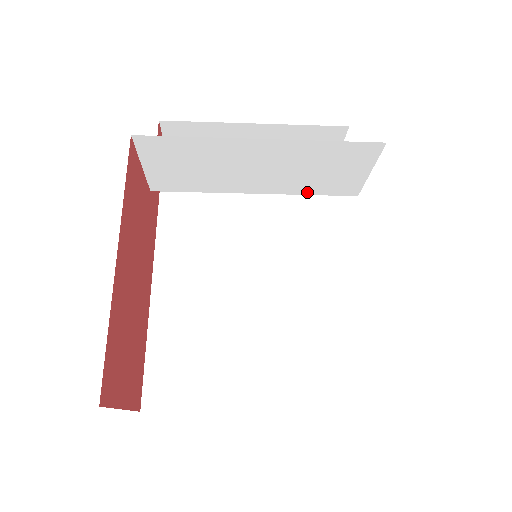
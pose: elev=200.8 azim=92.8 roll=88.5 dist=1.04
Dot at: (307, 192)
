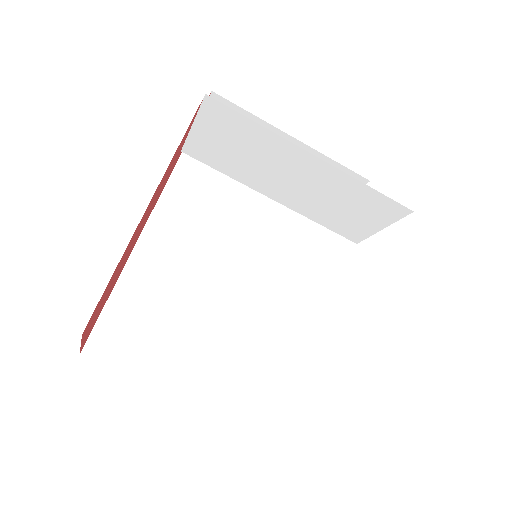
Dot at: (318, 220)
